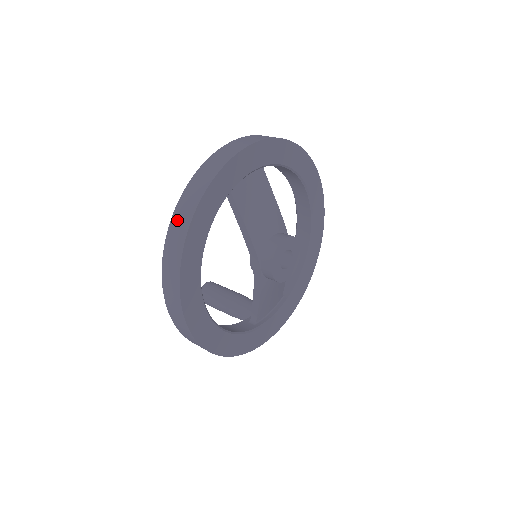
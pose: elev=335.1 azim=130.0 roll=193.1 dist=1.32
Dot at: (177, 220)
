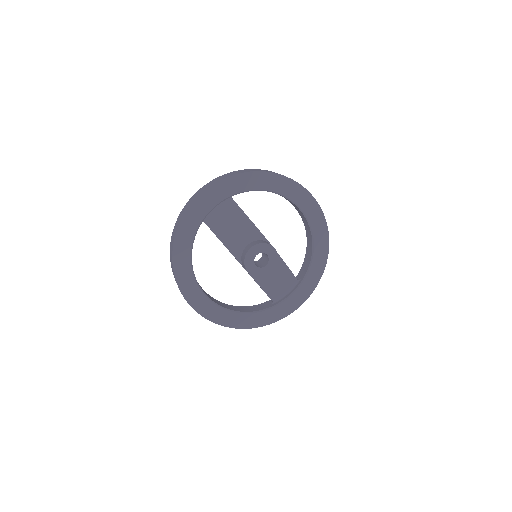
Dot at: (171, 249)
